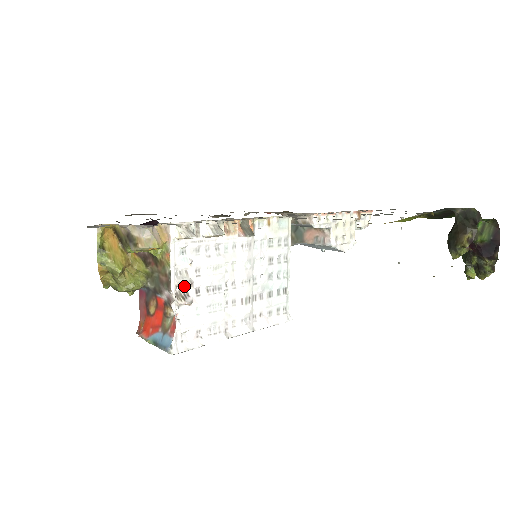
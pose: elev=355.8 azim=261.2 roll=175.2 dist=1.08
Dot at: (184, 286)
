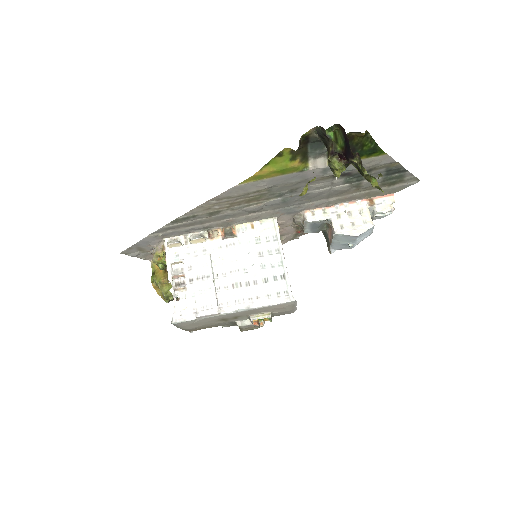
Dot at: (182, 278)
